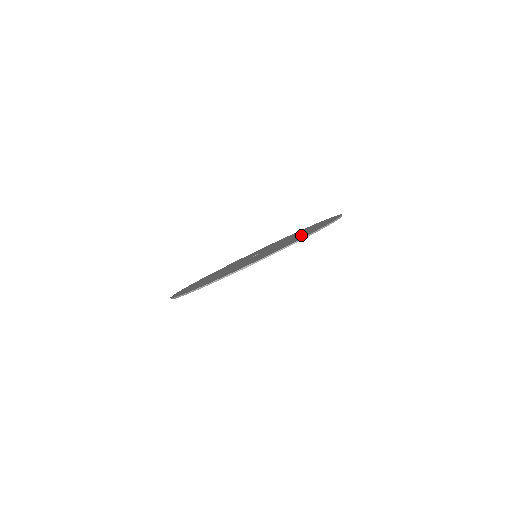
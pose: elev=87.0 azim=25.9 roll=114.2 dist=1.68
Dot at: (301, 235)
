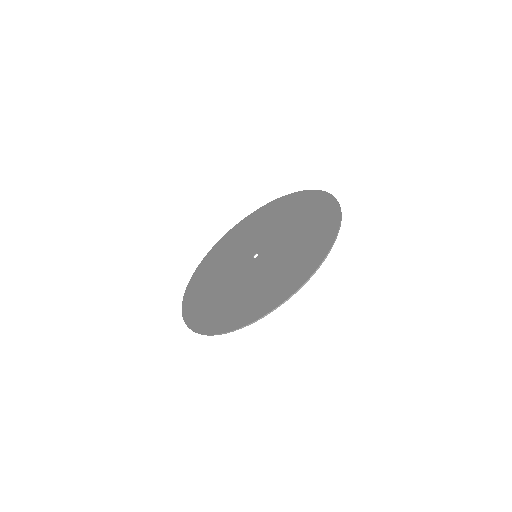
Dot at: (309, 225)
